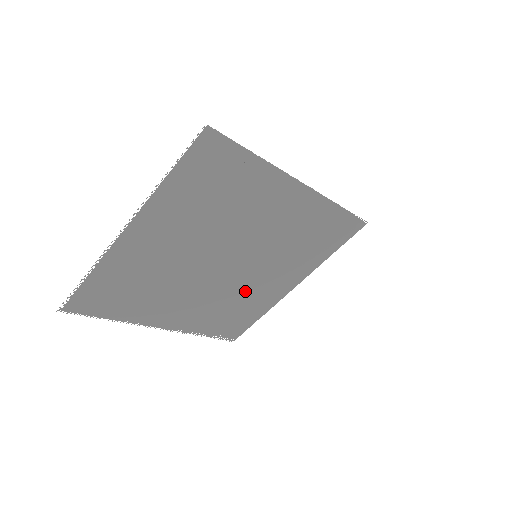
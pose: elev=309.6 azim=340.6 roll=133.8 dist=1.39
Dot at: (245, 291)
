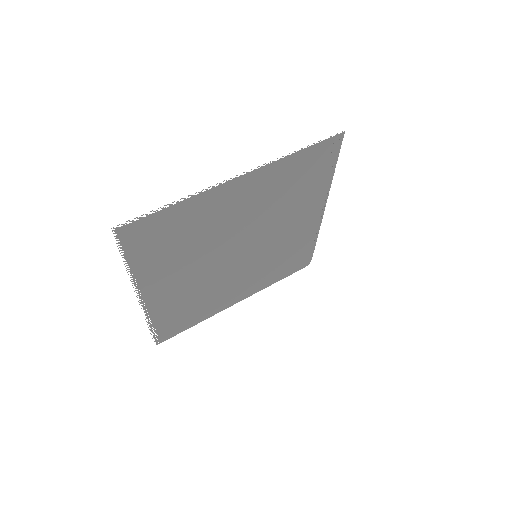
Dot at: (218, 288)
